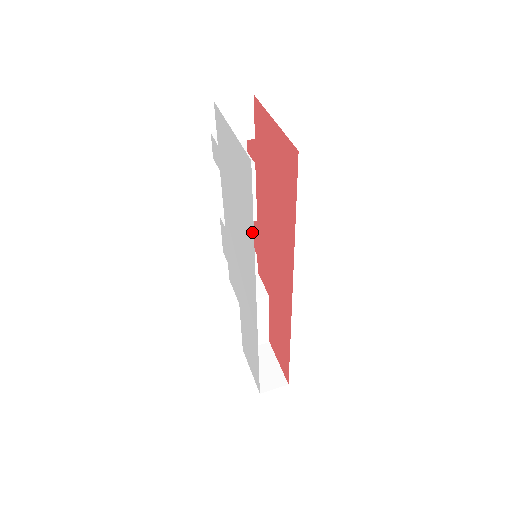
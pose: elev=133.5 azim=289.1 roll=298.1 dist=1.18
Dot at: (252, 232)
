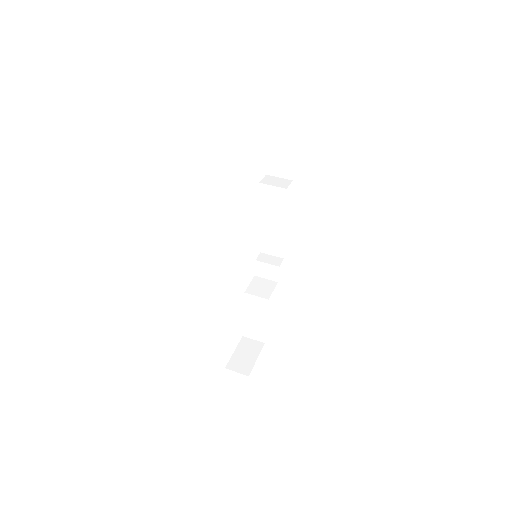
Dot at: occluded
